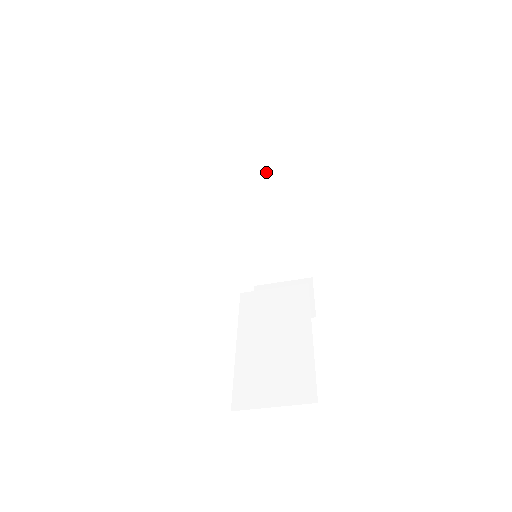
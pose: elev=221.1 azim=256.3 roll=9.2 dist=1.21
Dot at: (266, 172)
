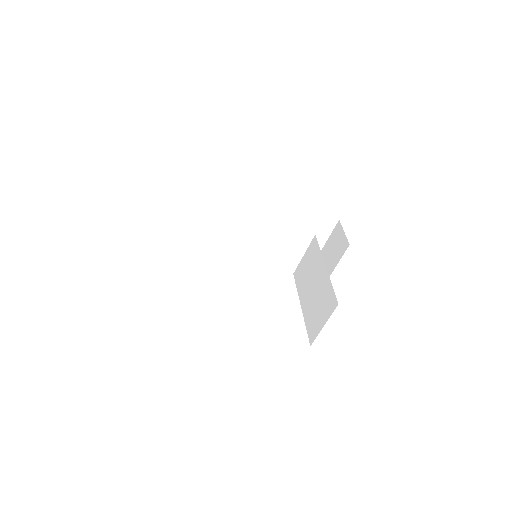
Dot at: (235, 205)
